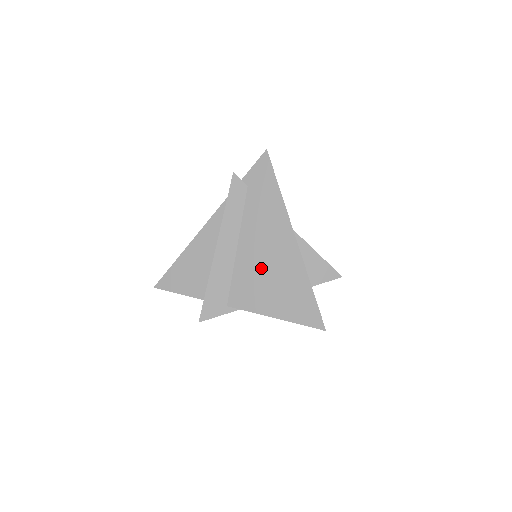
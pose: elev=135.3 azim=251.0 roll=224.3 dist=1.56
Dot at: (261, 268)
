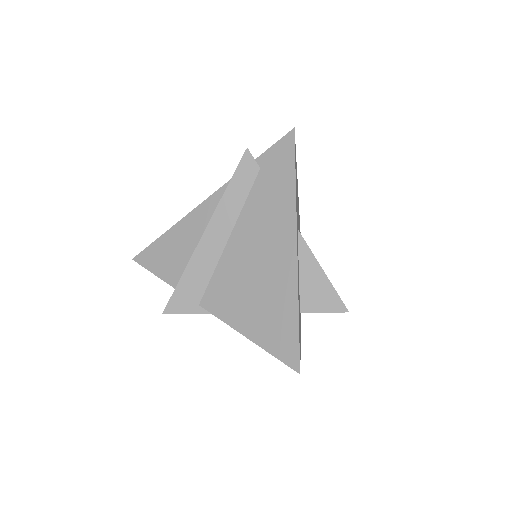
Dot at: (248, 272)
